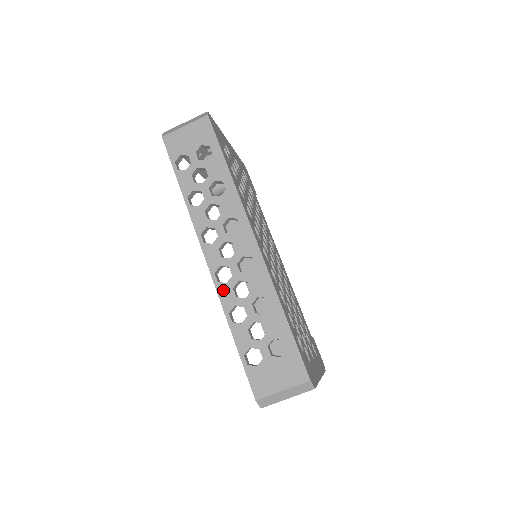
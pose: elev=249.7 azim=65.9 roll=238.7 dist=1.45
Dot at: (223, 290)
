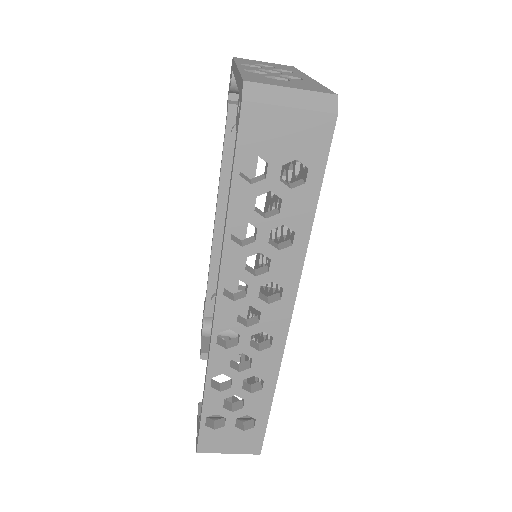
Dot at: (218, 354)
